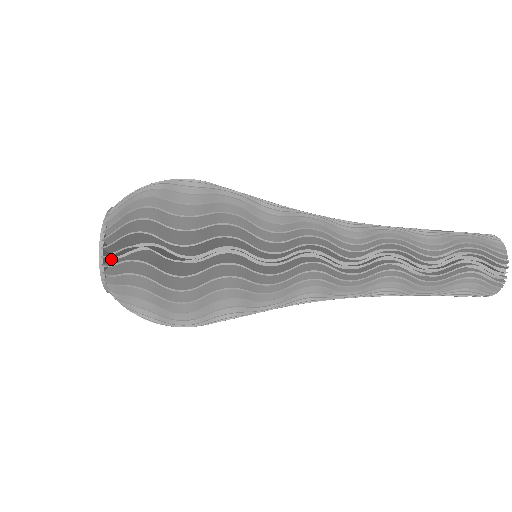
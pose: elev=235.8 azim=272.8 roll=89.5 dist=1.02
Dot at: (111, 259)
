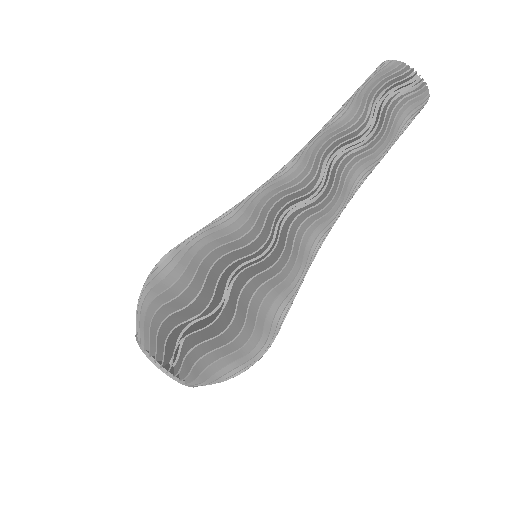
Dot at: occluded
